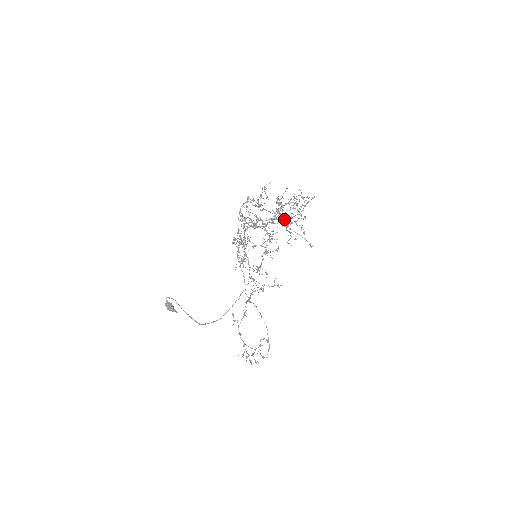
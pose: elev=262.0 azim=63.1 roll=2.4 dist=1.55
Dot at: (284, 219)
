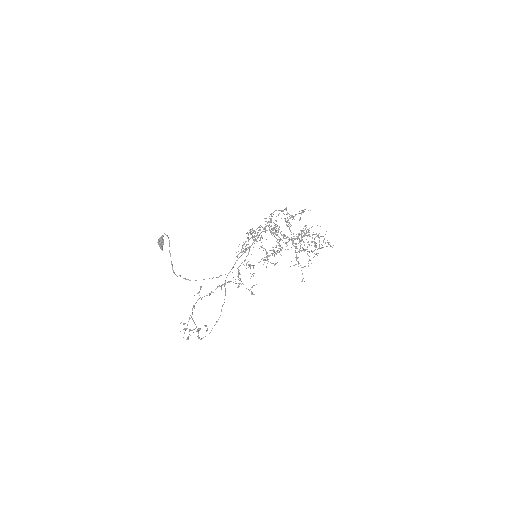
Dot at: occluded
